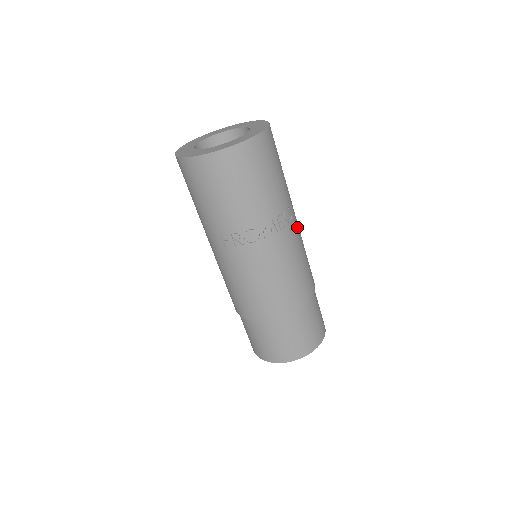
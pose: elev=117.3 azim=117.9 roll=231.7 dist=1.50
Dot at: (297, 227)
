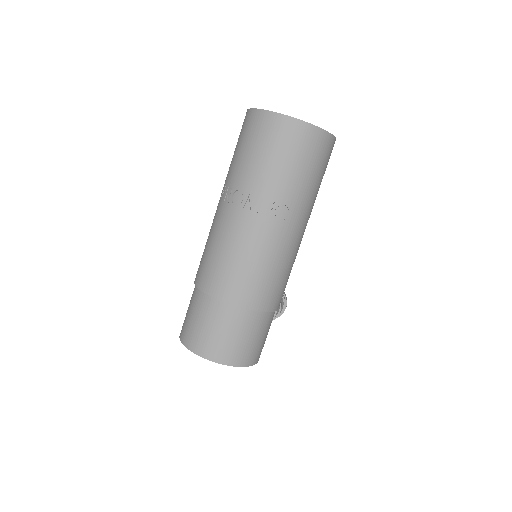
Dot at: (286, 237)
